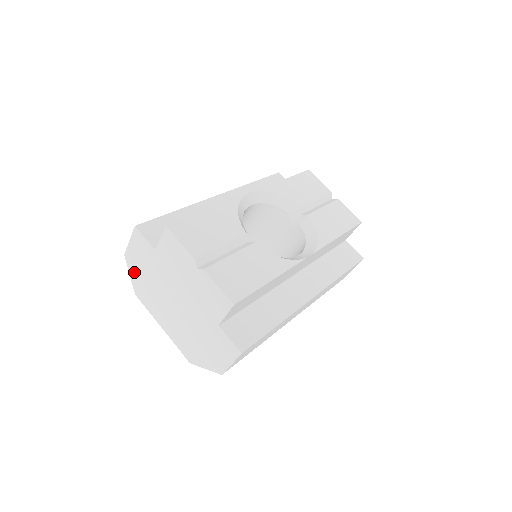
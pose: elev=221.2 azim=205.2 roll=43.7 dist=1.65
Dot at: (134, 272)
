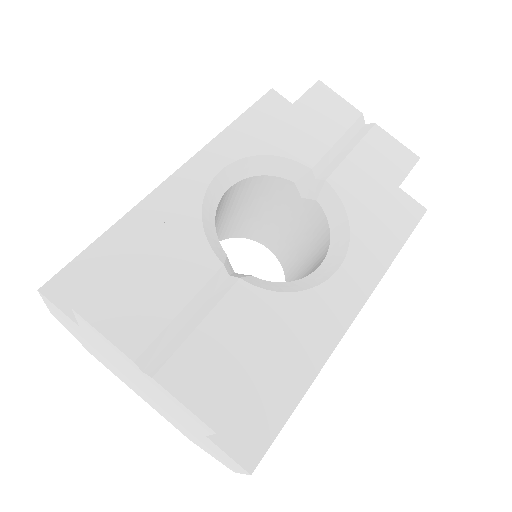
Dot at: (74, 335)
